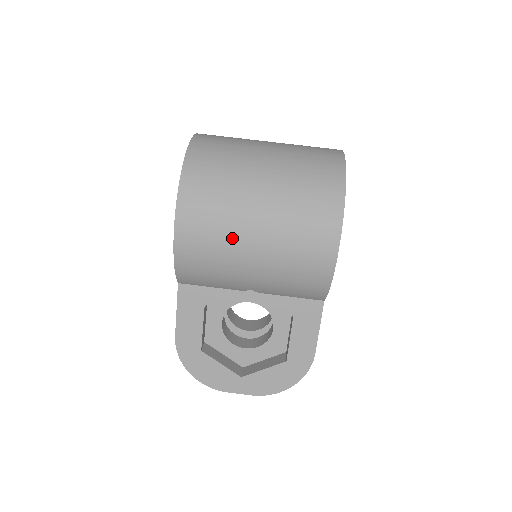
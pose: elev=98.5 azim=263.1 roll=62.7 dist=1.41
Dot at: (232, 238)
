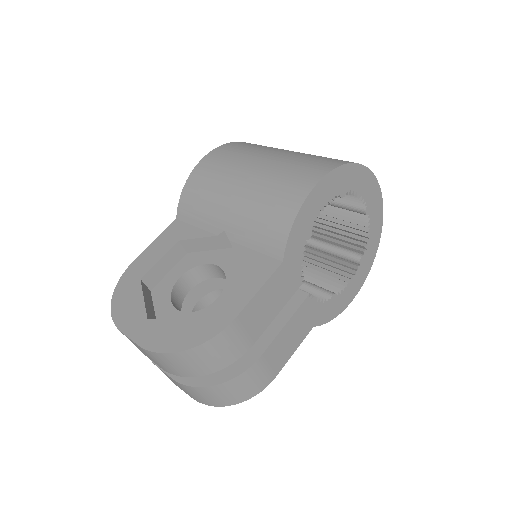
Dot at: (238, 165)
